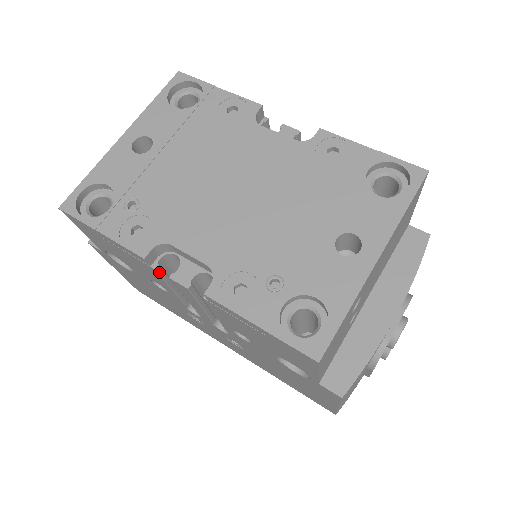
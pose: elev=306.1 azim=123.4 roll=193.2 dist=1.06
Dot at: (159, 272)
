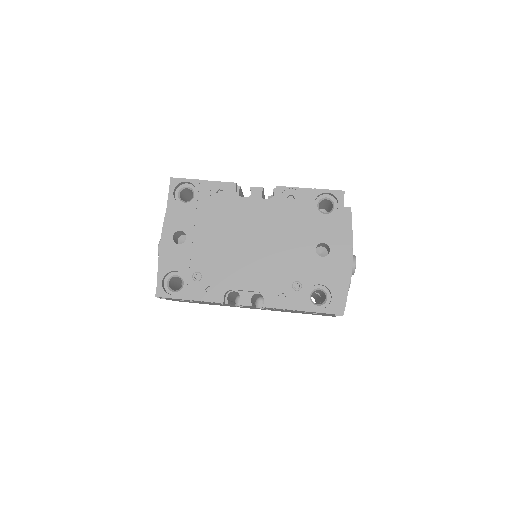
Dot at: (229, 303)
